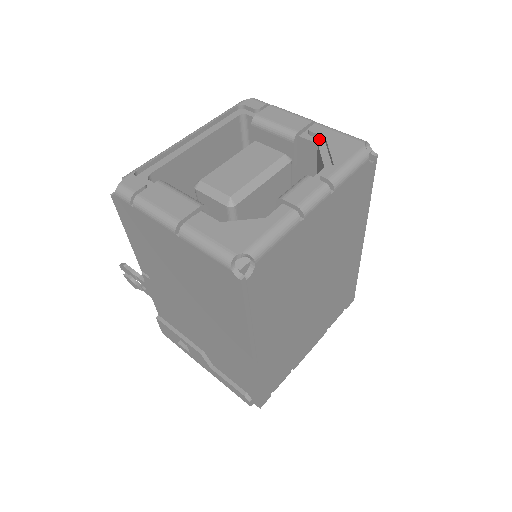
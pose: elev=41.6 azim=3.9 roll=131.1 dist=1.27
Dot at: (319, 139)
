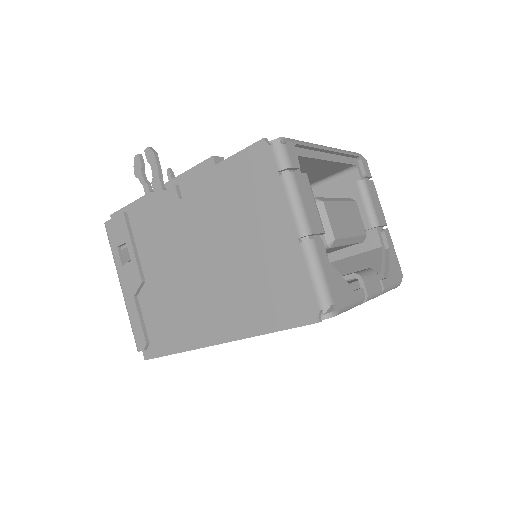
Dot at: (384, 243)
